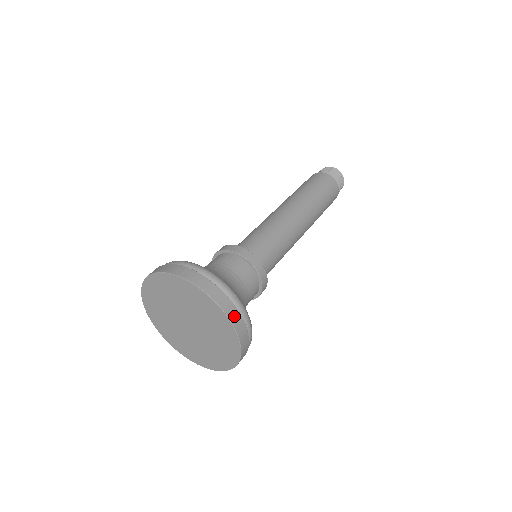
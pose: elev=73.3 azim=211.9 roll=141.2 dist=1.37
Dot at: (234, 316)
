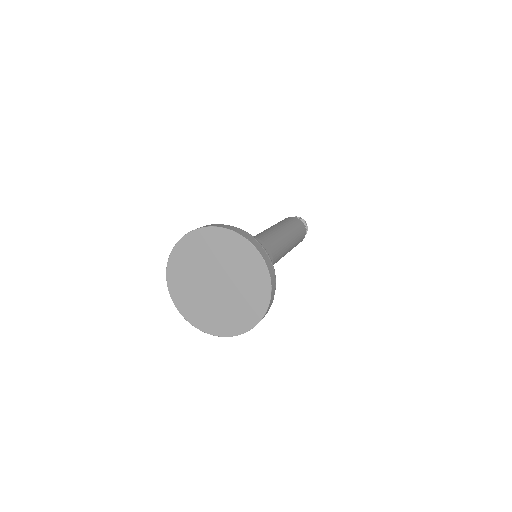
Dot at: (235, 229)
